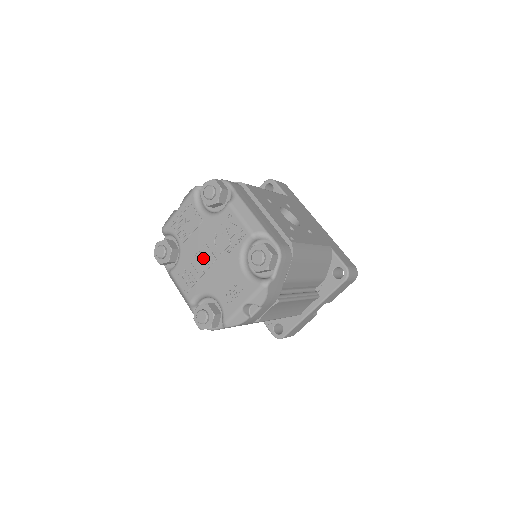
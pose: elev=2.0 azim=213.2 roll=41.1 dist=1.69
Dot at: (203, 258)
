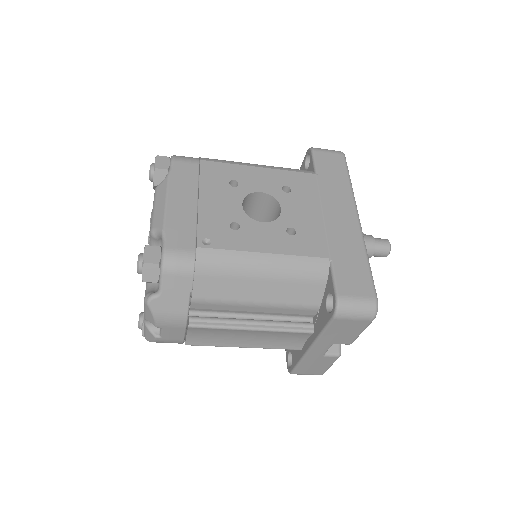
Dot at: occluded
